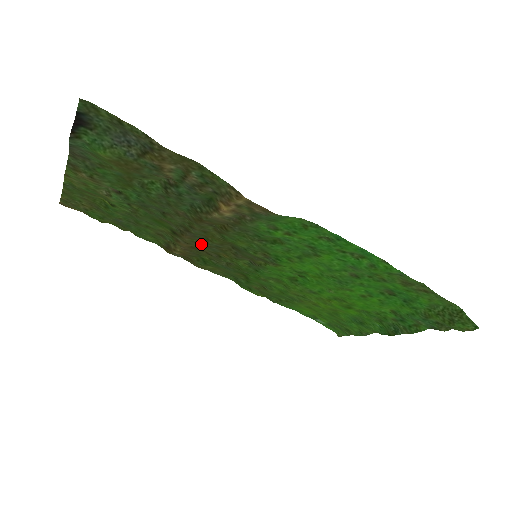
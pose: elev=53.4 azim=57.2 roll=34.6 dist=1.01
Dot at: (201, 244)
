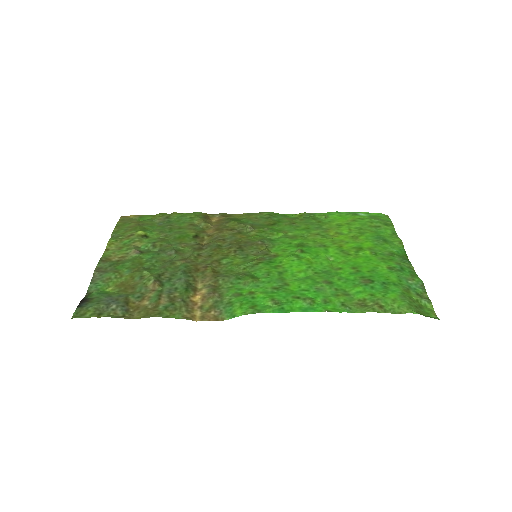
Dot at: (219, 238)
